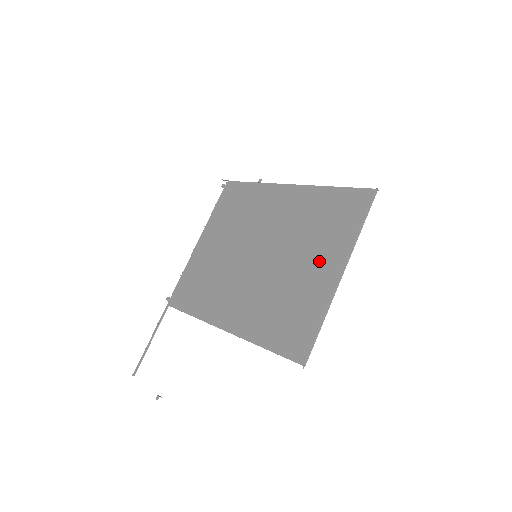
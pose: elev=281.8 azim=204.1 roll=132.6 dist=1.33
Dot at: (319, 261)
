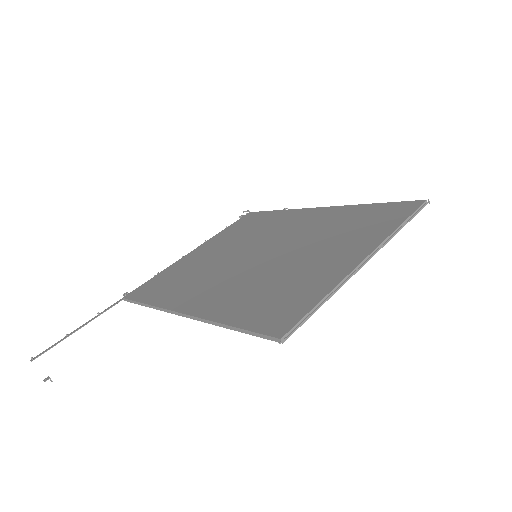
Dot at: (338, 251)
